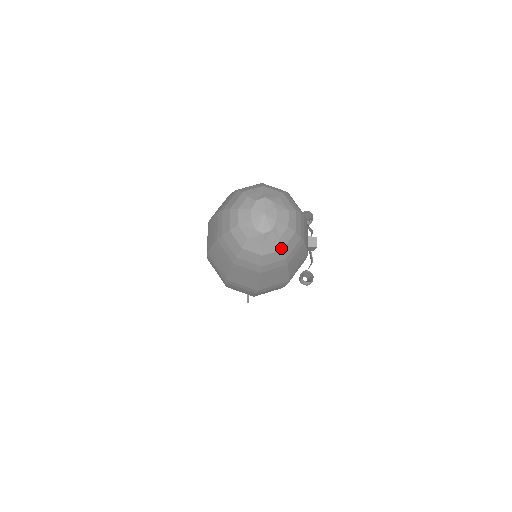
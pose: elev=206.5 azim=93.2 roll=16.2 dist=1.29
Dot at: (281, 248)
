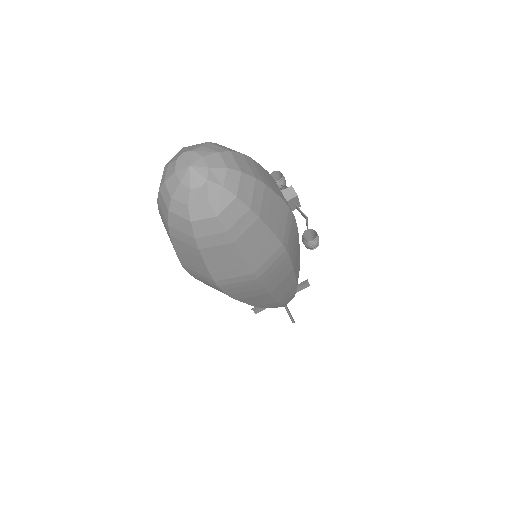
Dot at: (233, 196)
